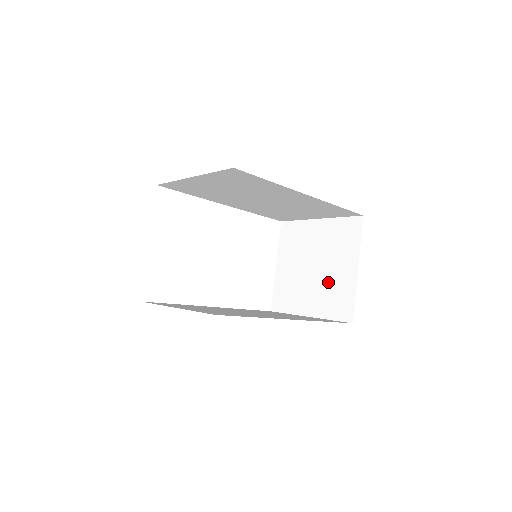
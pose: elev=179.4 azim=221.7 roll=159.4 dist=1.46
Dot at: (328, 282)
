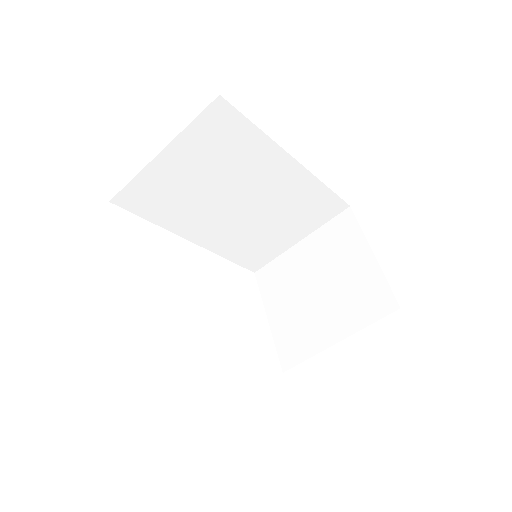
Dot at: (344, 289)
